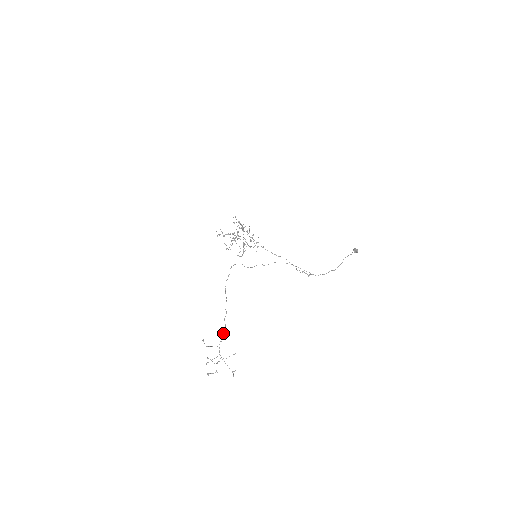
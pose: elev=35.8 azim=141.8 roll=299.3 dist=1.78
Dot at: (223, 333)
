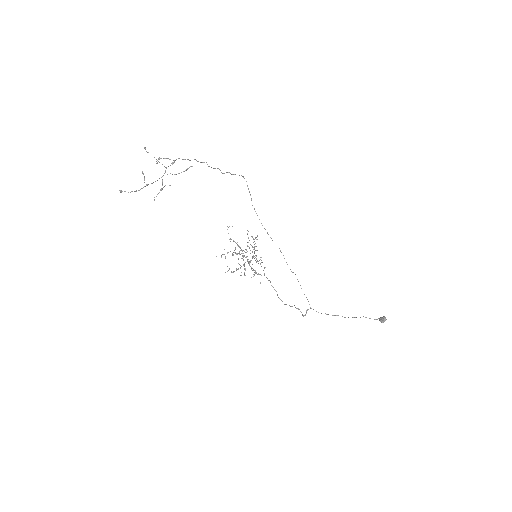
Dot at: occluded
